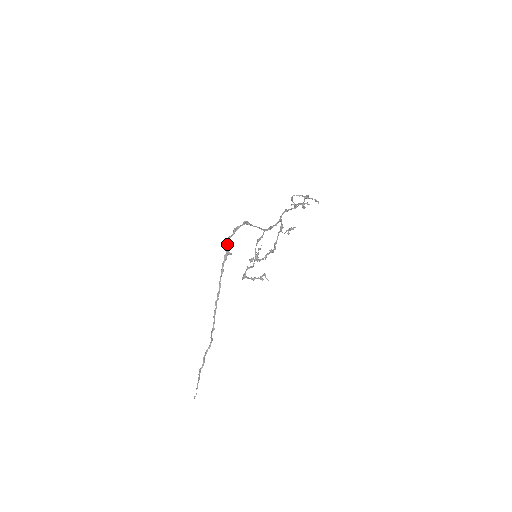
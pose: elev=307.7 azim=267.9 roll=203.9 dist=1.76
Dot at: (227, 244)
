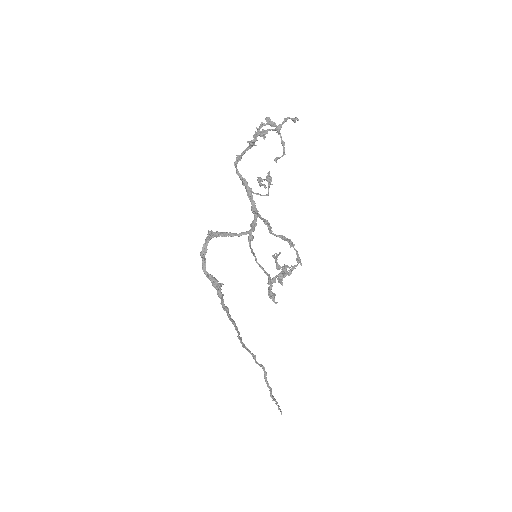
Dot at: (211, 281)
